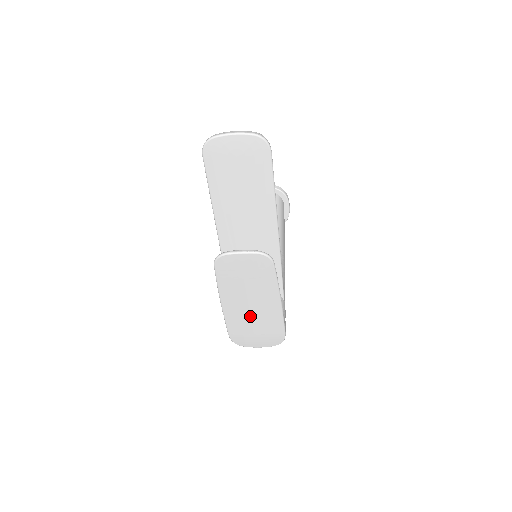
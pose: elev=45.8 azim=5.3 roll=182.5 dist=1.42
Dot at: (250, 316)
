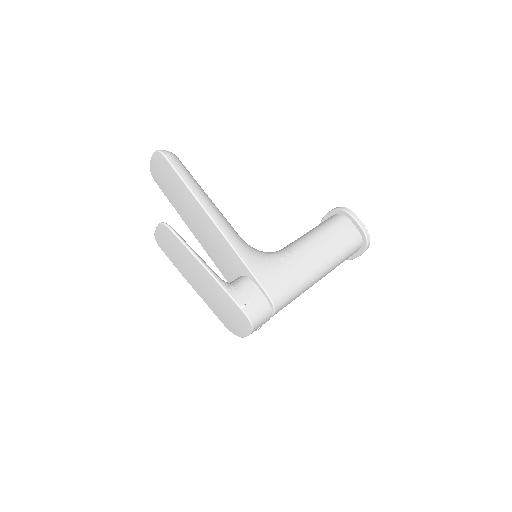
Dot at: (209, 293)
